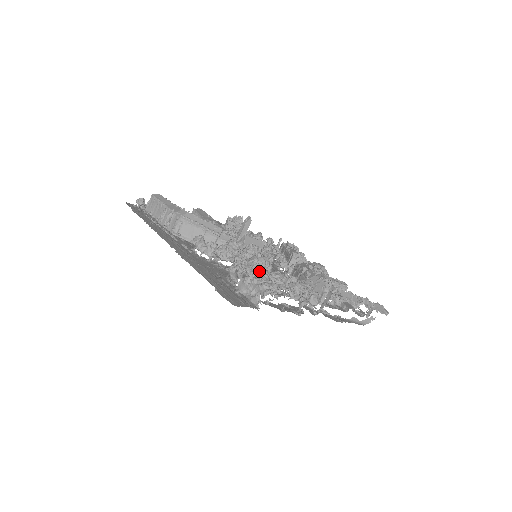
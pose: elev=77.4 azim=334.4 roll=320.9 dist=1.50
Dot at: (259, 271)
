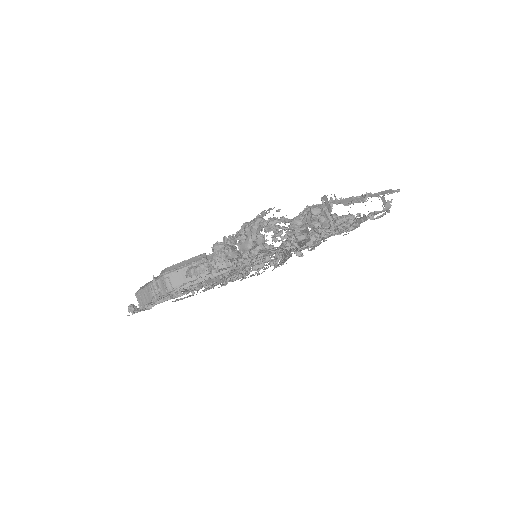
Dot at: (244, 223)
